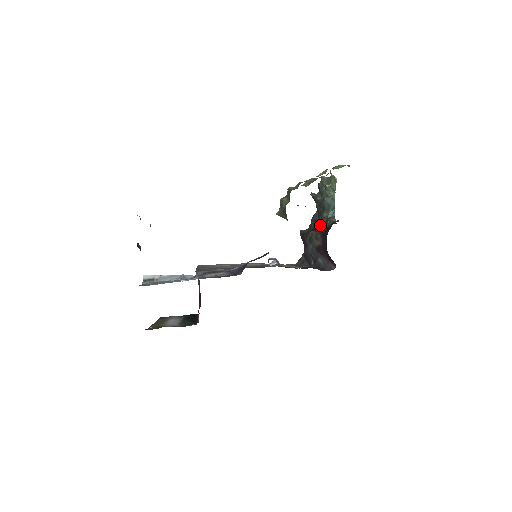
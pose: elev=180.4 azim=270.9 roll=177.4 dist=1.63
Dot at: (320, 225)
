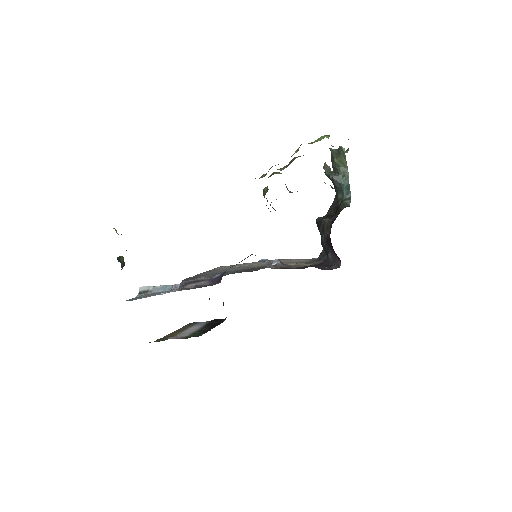
Dot at: (335, 210)
